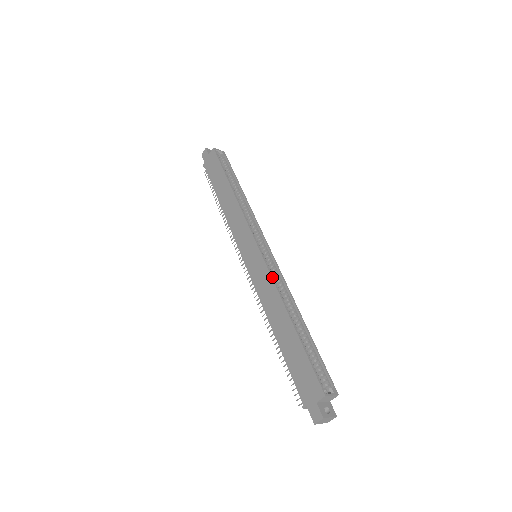
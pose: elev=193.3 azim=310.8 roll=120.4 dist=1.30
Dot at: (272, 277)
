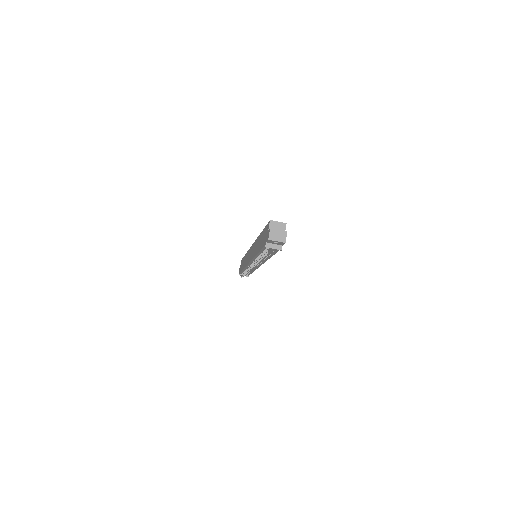
Dot at: occluded
